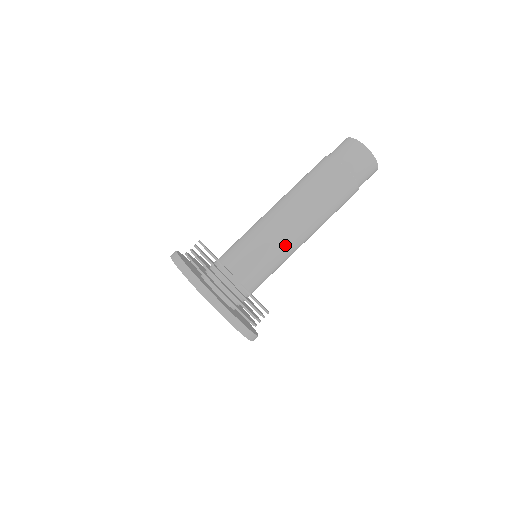
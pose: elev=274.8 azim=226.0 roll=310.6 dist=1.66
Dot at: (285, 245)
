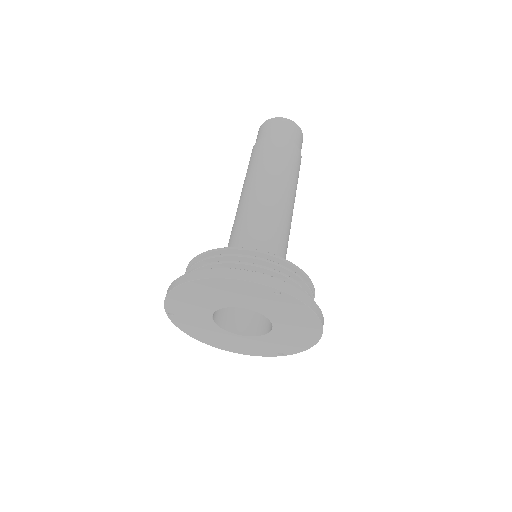
Dot at: (251, 212)
